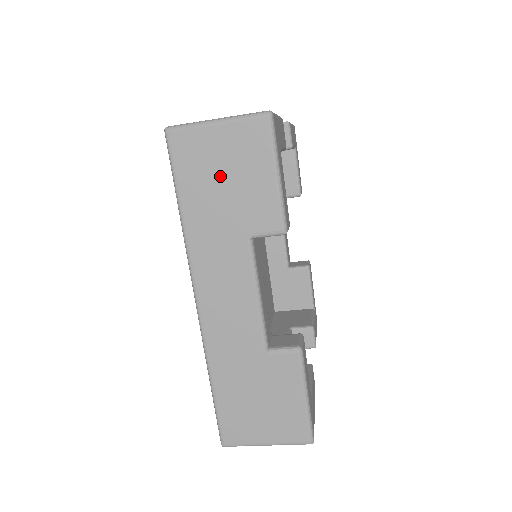
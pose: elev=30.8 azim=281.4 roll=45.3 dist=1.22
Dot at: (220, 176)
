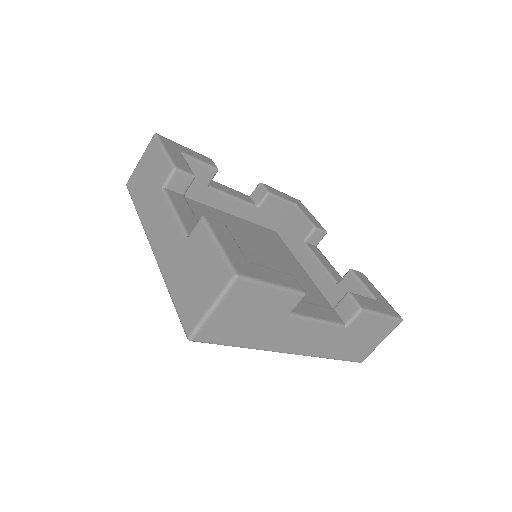
Dot at: (145, 177)
